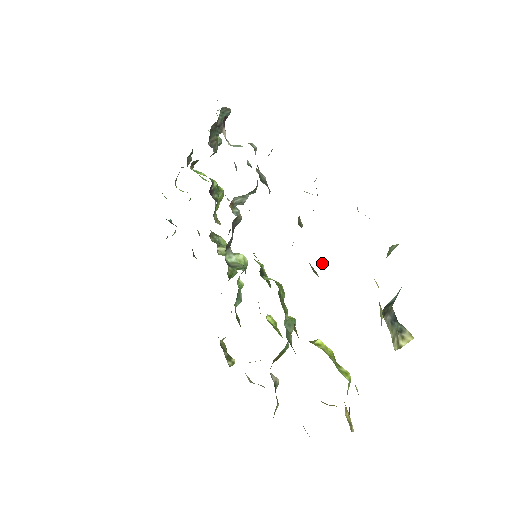
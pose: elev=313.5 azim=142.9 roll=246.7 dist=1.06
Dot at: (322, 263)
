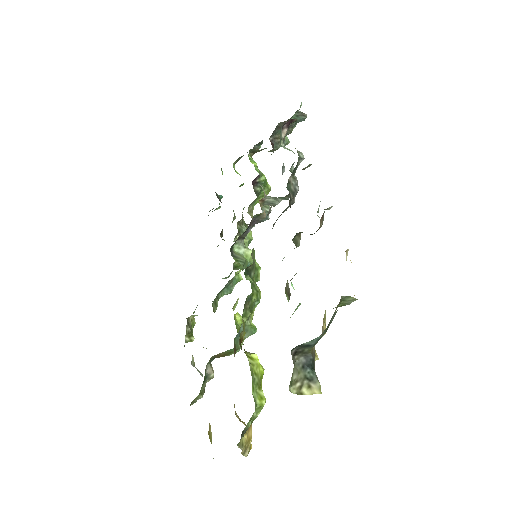
Dot at: occluded
